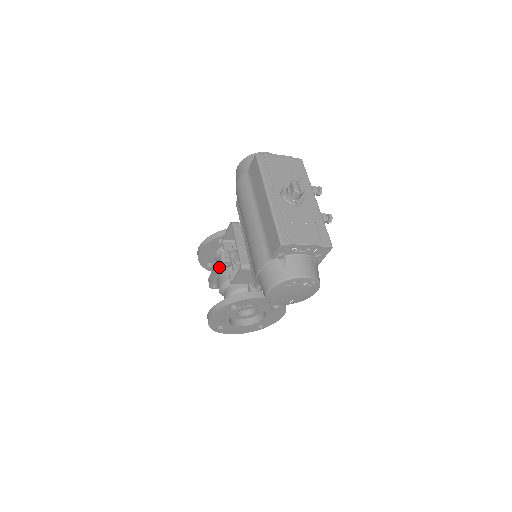
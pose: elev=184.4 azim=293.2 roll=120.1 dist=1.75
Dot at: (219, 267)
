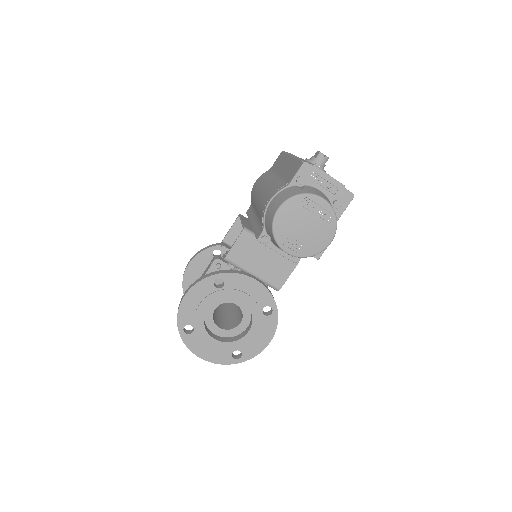
Dot at: (209, 267)
